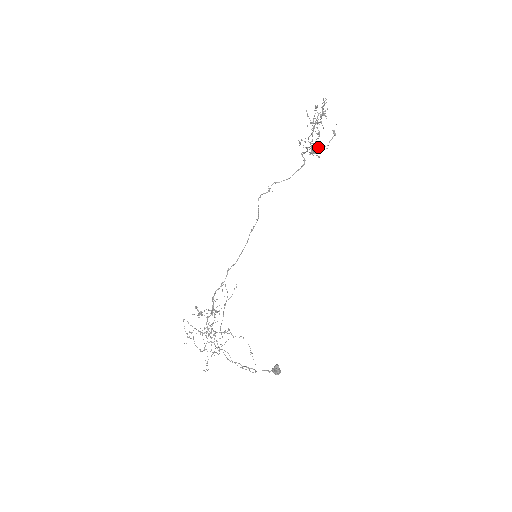
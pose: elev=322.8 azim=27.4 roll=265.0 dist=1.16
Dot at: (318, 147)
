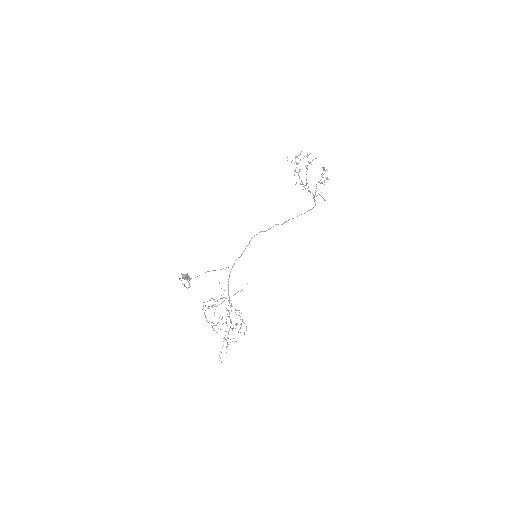
Dot at: occluded
